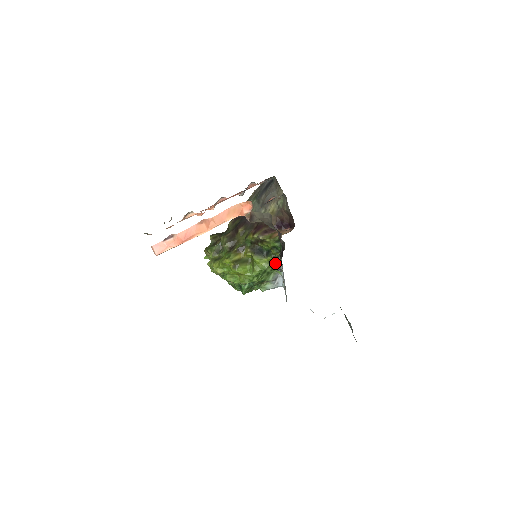
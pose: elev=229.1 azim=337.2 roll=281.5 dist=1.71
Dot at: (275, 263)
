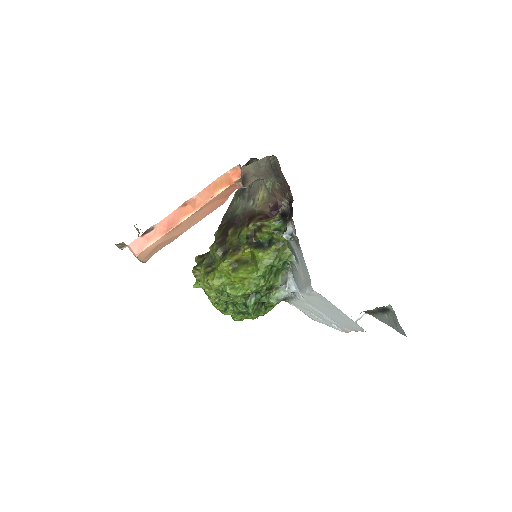
Dot at: (285, 232)
